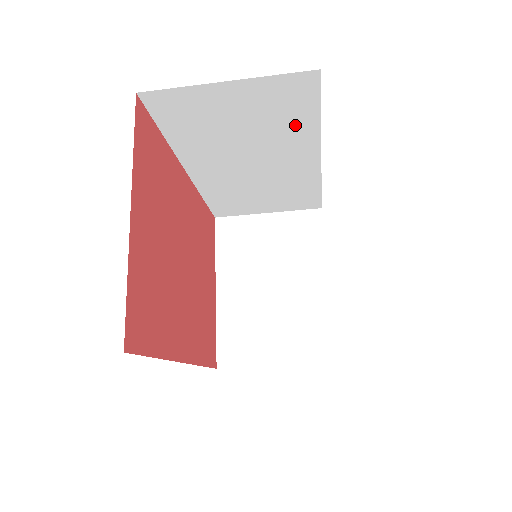
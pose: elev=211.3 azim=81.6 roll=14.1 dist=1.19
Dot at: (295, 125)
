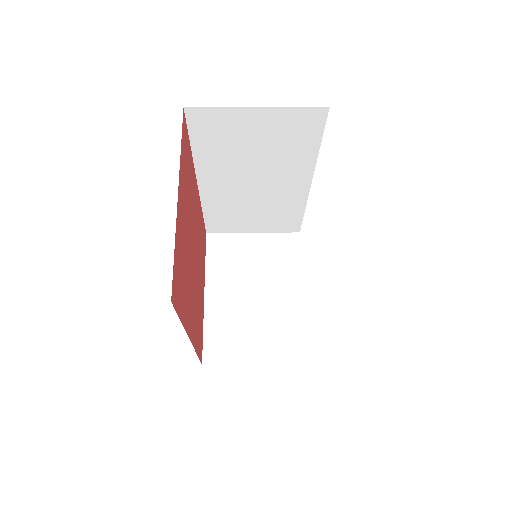
Dot at: (298, 151)
